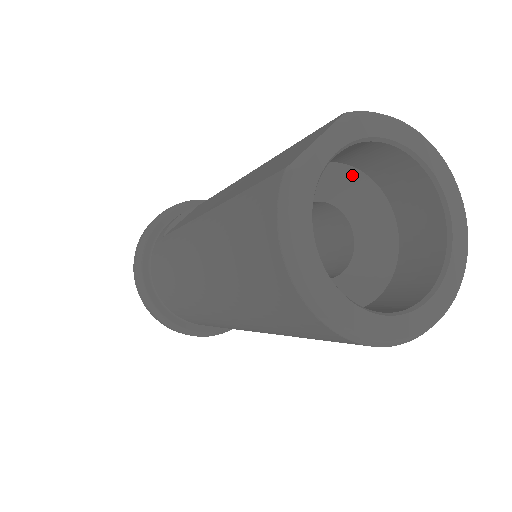
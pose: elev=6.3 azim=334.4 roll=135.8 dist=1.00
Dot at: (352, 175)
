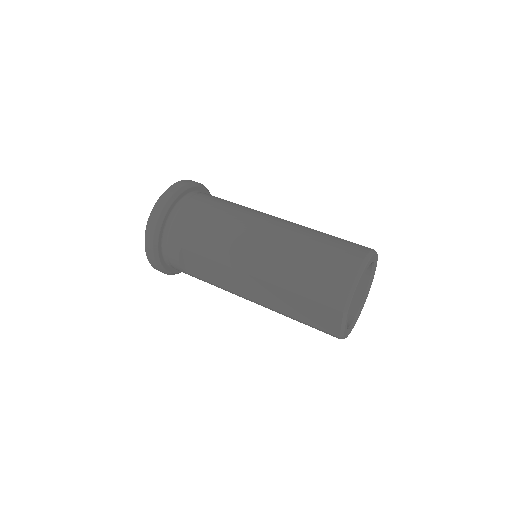
Dot at: occluded
